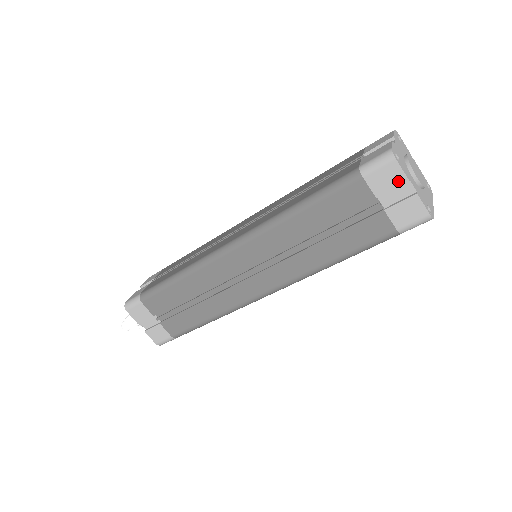
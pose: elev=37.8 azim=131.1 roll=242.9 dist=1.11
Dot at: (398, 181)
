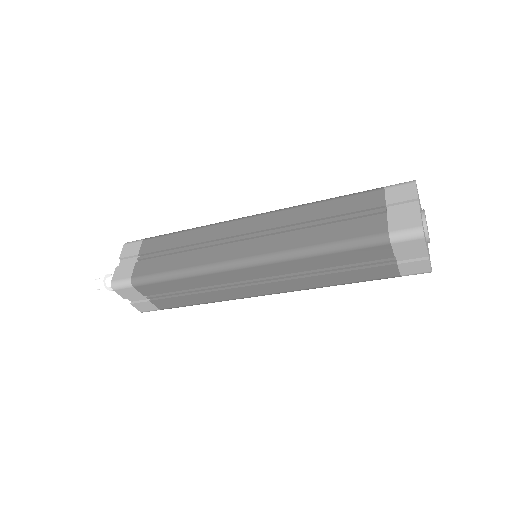
Dot at: (418, 250)
